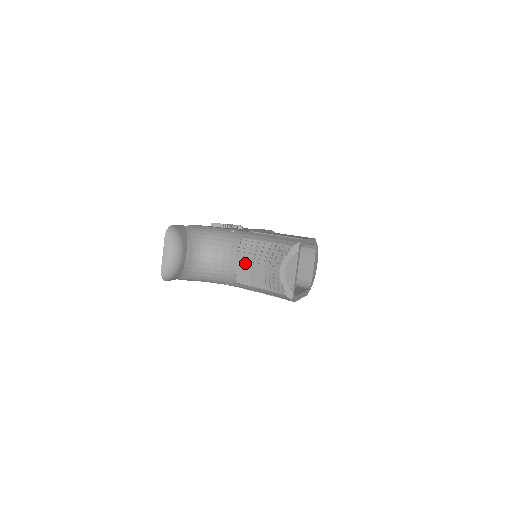
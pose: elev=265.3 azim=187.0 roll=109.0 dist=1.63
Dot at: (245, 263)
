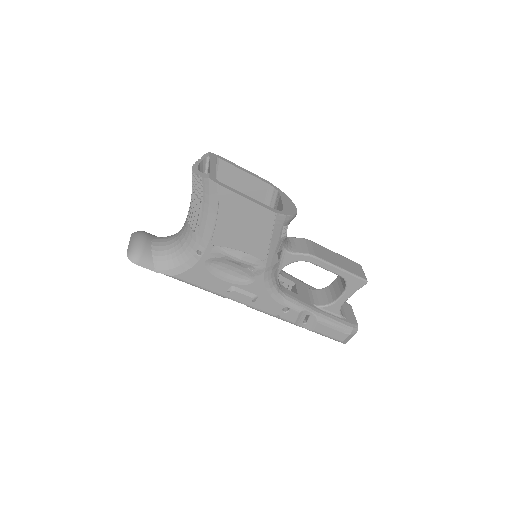
Dot at: (189, 208)
